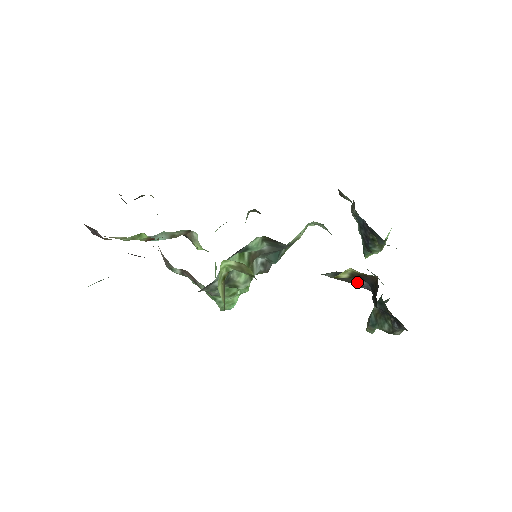
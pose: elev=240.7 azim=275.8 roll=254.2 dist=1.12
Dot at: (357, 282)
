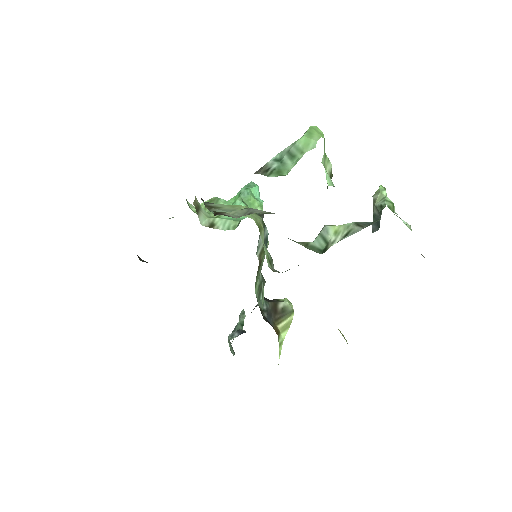
Dot at: occluded
